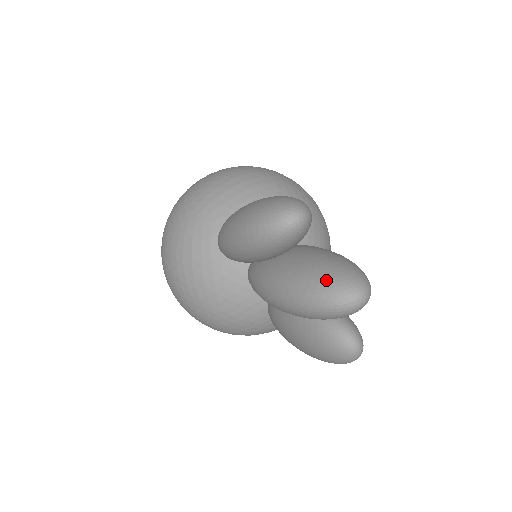
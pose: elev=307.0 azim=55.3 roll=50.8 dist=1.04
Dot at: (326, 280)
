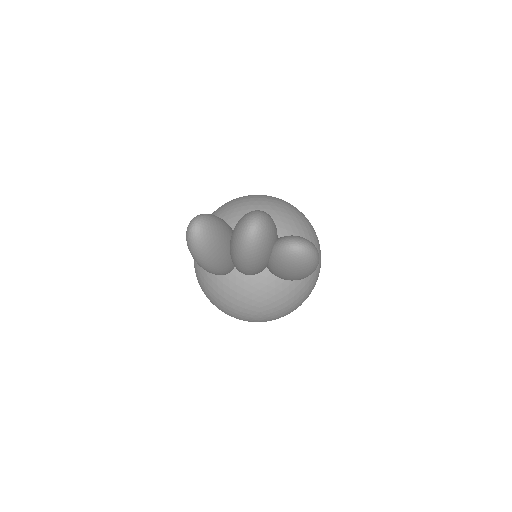
Dot at: (236, 236)
